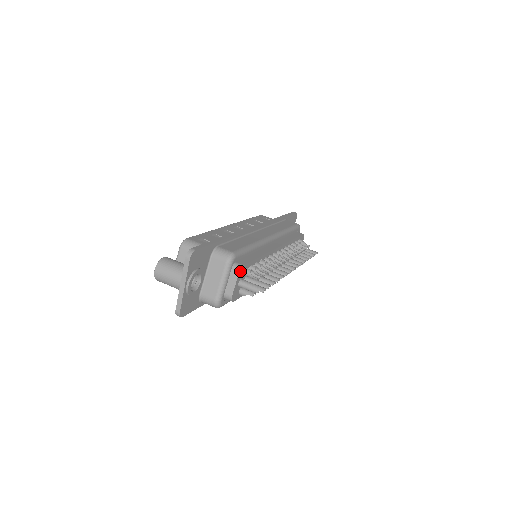
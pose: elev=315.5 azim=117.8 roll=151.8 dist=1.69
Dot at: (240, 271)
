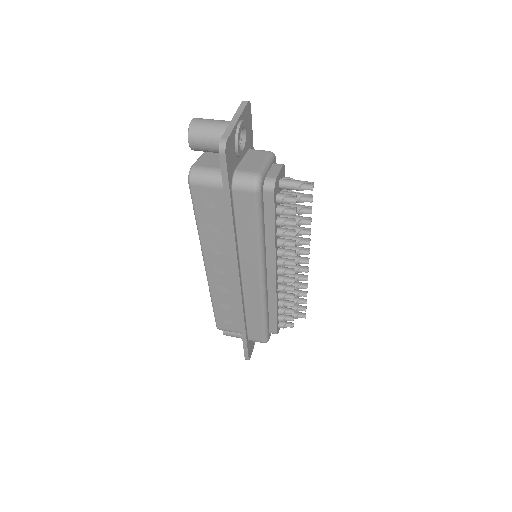
Dot at: (283, 167)
